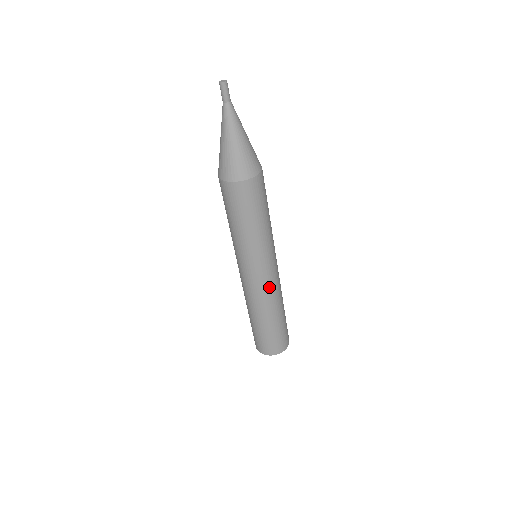
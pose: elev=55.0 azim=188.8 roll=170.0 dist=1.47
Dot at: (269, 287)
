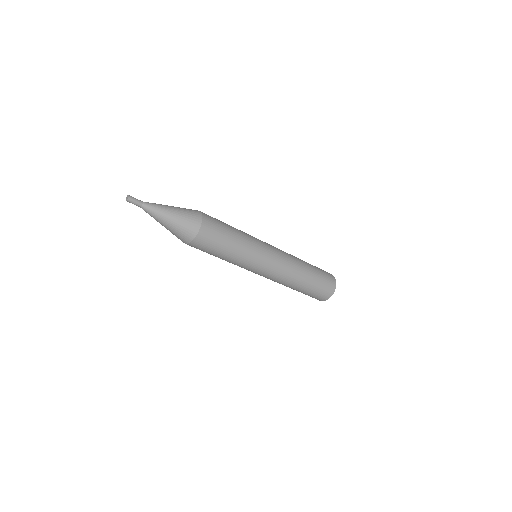
Dot at: (283, 261)
